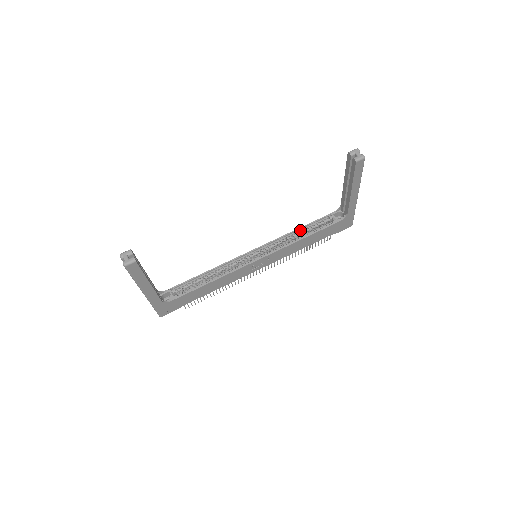
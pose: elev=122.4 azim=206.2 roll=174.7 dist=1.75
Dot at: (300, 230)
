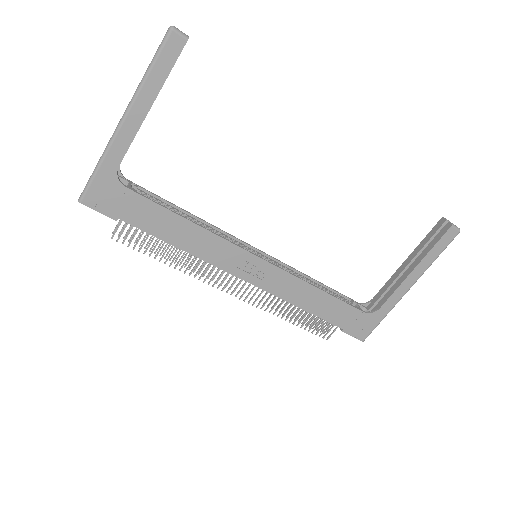
Dot at: (317, 283)
